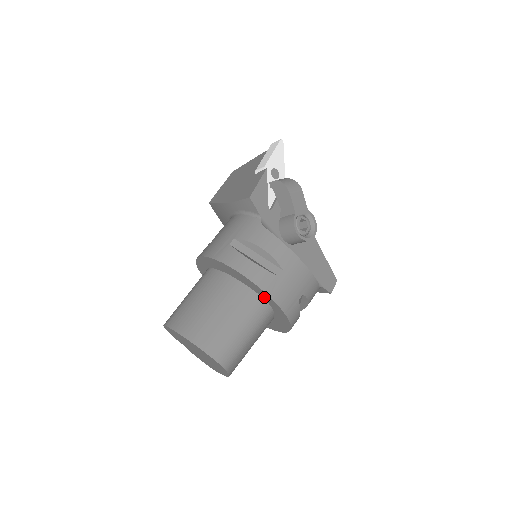
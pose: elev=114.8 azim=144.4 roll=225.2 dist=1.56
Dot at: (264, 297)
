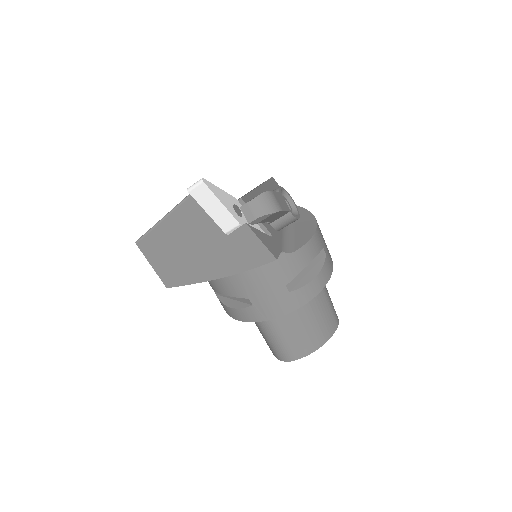
Dot at: occluded
